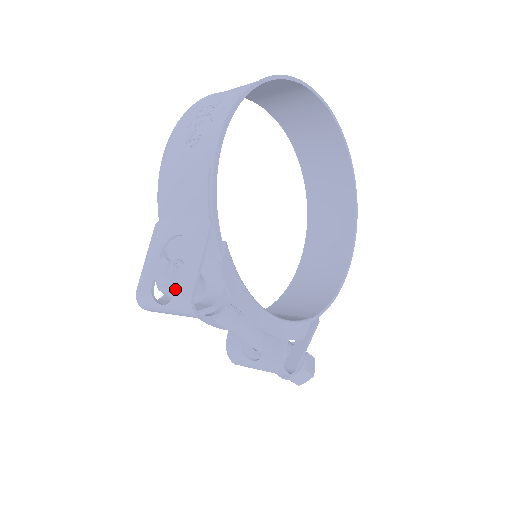
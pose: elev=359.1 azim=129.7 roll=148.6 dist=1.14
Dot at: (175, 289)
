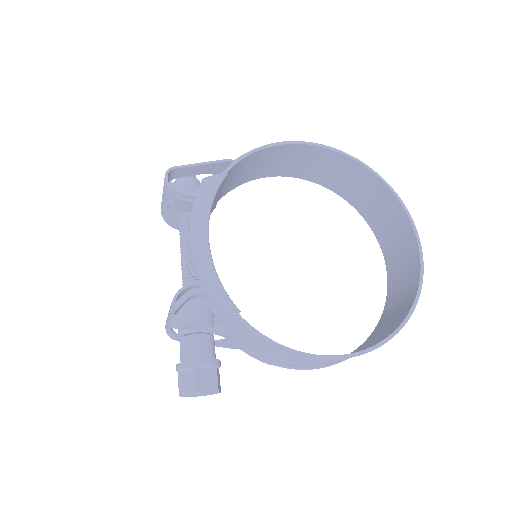
Dot at: (178, 181)
